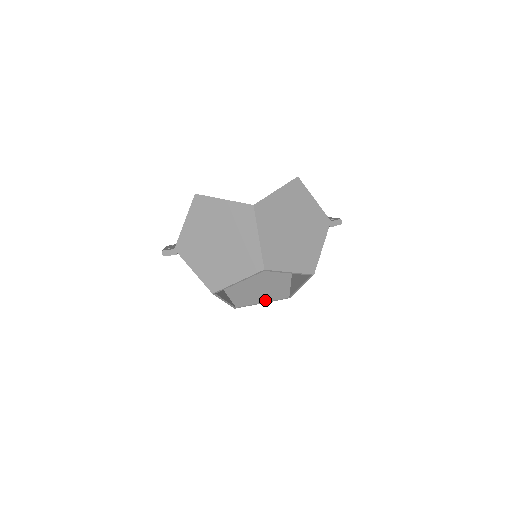
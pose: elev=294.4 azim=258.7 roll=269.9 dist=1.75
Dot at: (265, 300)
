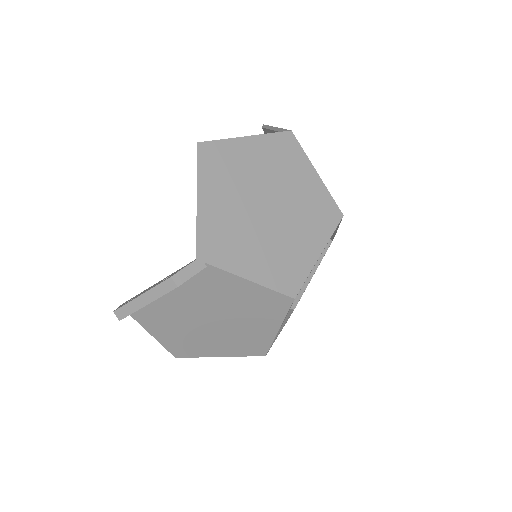
Dot at: occluded
